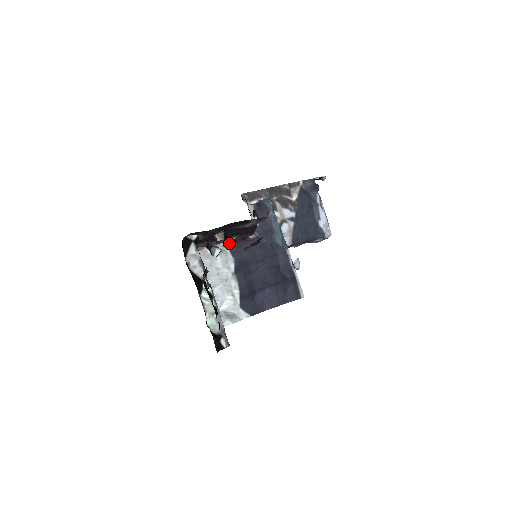
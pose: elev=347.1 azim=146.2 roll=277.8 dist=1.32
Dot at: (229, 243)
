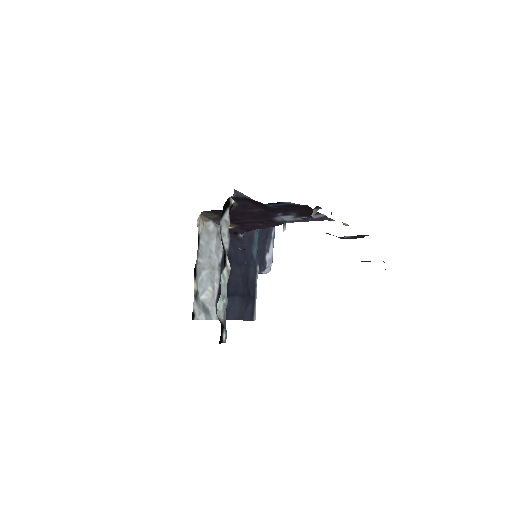
Dot at: occluded
